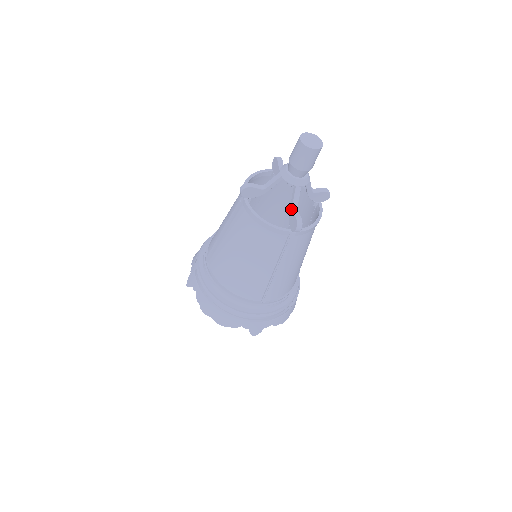
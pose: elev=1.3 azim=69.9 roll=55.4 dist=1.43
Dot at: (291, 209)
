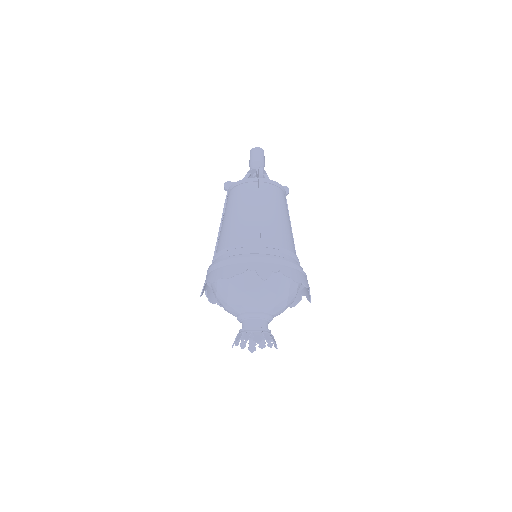
Dot at: (257, 176)
